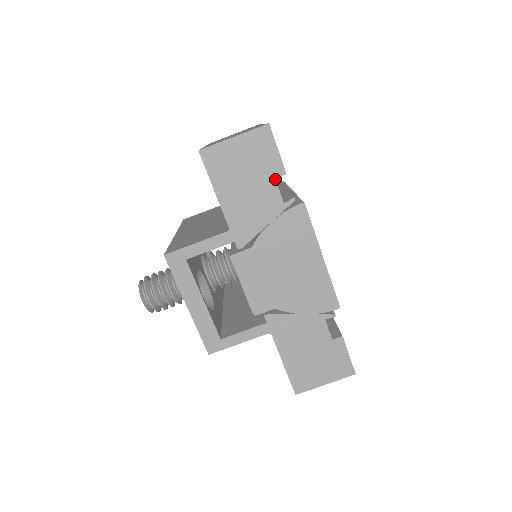
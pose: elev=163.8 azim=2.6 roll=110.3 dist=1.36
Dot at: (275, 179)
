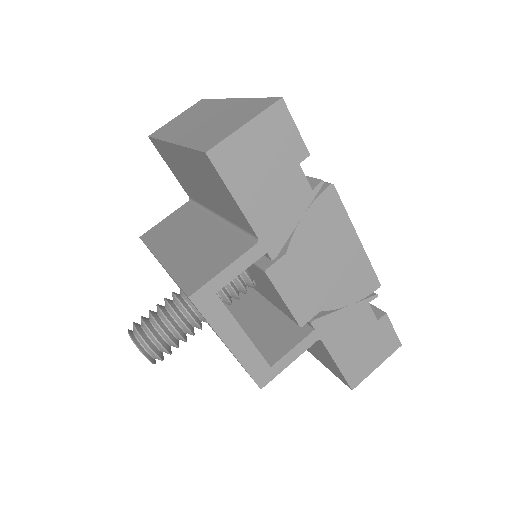
Dot at: (299, 165)
